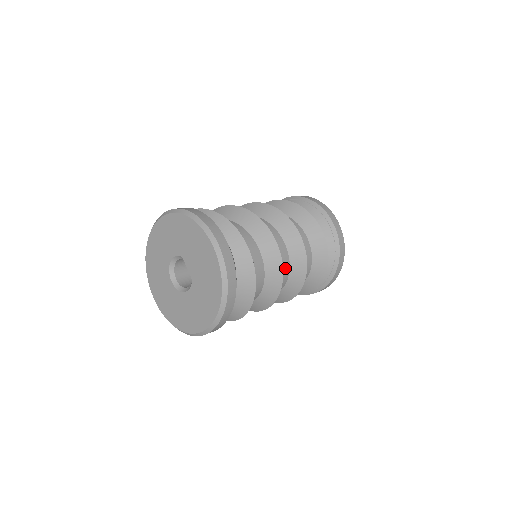
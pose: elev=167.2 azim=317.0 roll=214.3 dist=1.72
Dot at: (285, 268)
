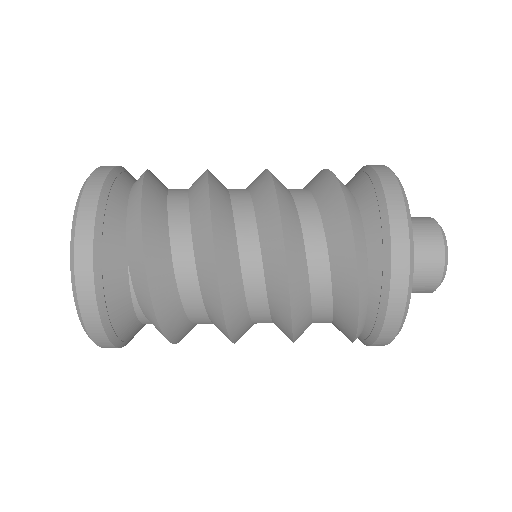
Dot at: (250, 259)
